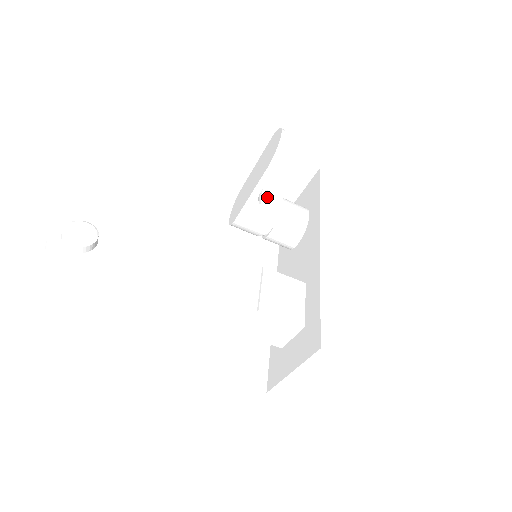
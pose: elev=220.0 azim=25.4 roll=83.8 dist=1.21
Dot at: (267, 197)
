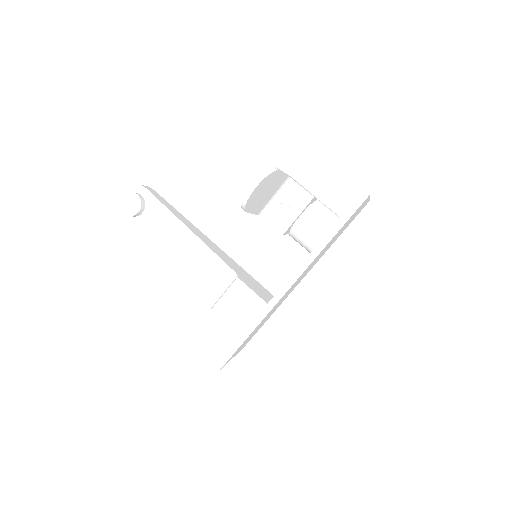
Dot at: (282, 209)
